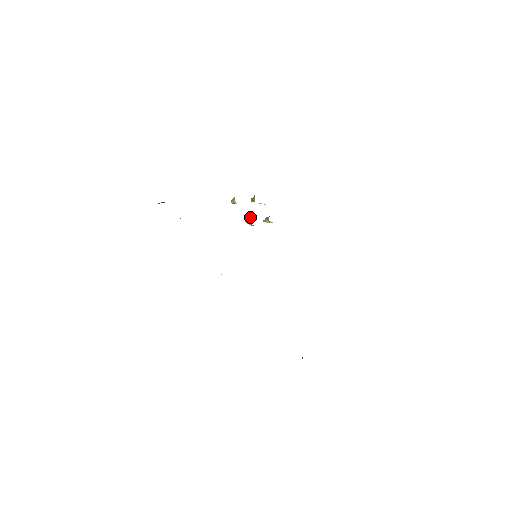
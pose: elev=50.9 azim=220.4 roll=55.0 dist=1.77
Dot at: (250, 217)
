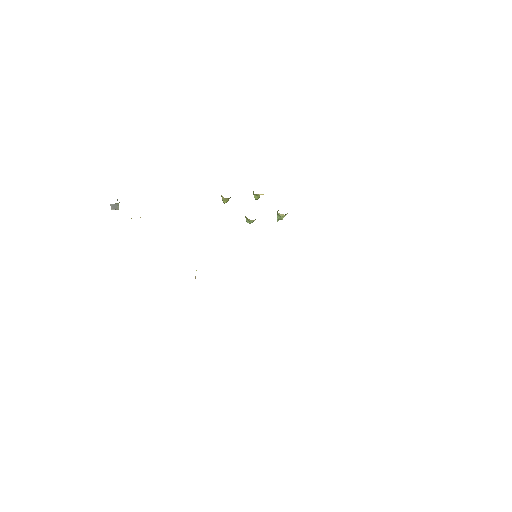
Dot at: occluded
